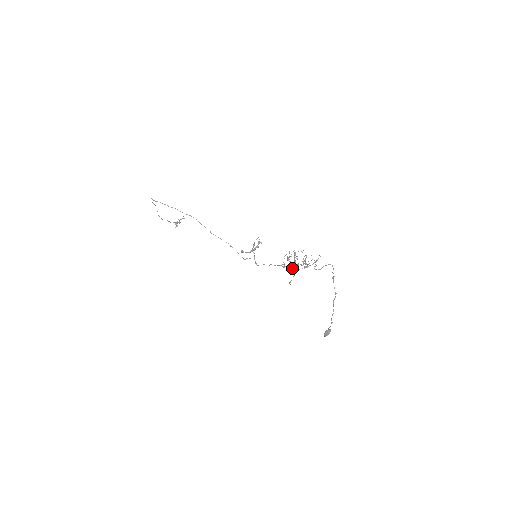
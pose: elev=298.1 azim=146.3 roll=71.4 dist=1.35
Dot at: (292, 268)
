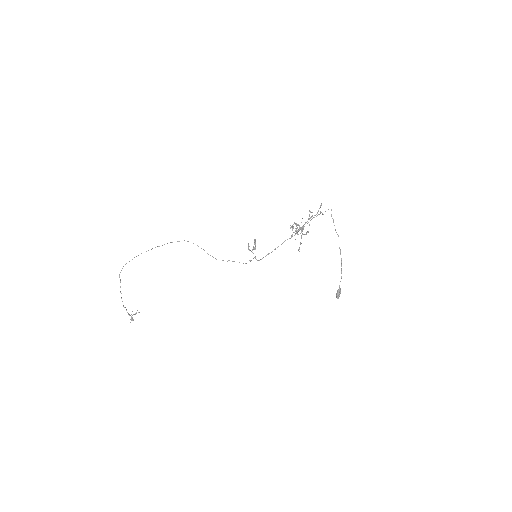
Dot at: (298, 234)
